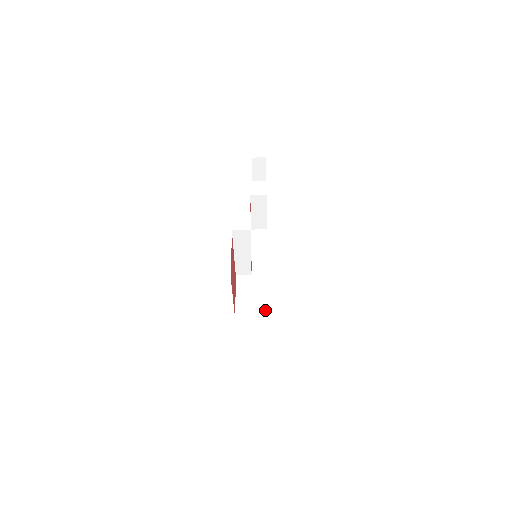
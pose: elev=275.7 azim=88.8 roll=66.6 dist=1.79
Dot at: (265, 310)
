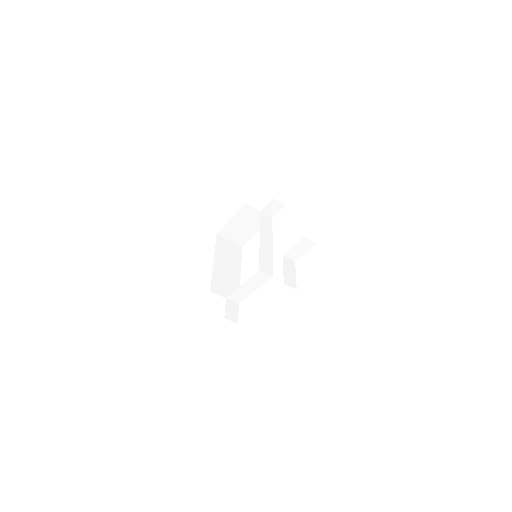
Dot at: (246, 240)
